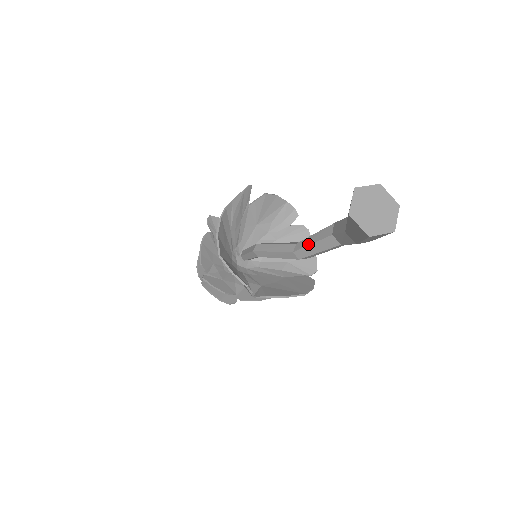
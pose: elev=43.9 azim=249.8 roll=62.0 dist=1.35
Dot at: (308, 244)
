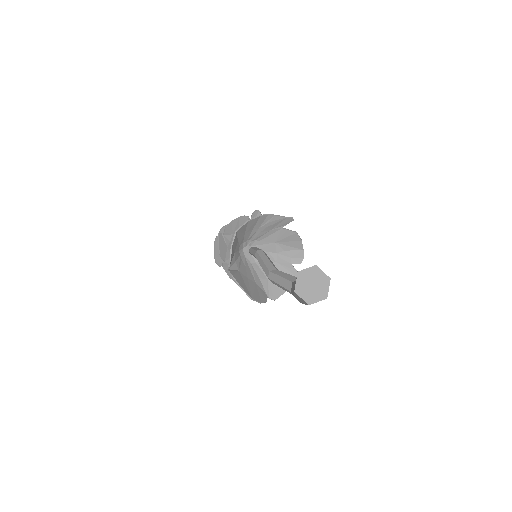
Dot at: (279, 275)
